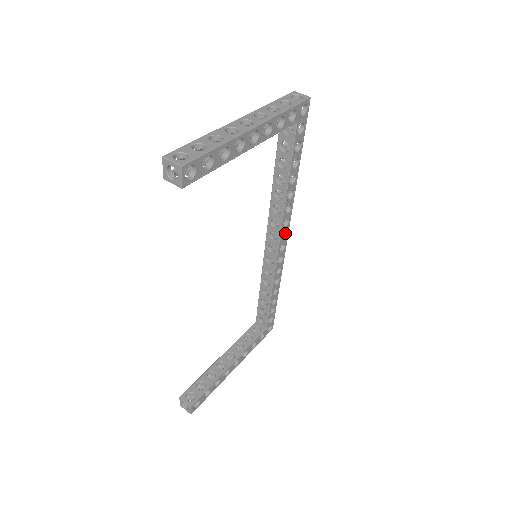
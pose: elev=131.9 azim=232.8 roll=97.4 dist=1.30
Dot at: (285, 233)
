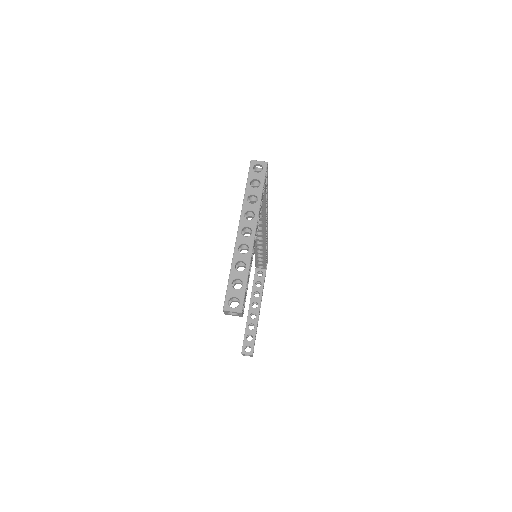
Dot at: occluded
